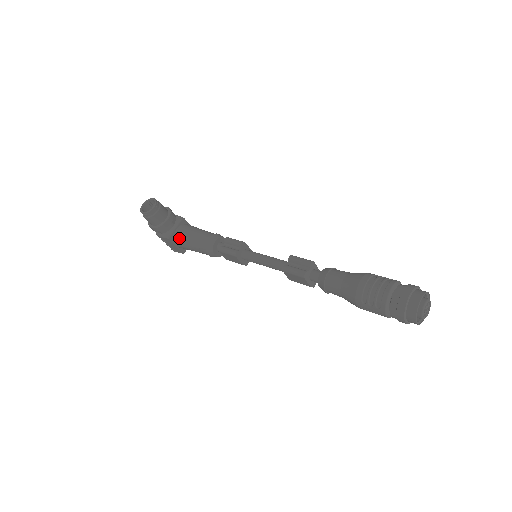
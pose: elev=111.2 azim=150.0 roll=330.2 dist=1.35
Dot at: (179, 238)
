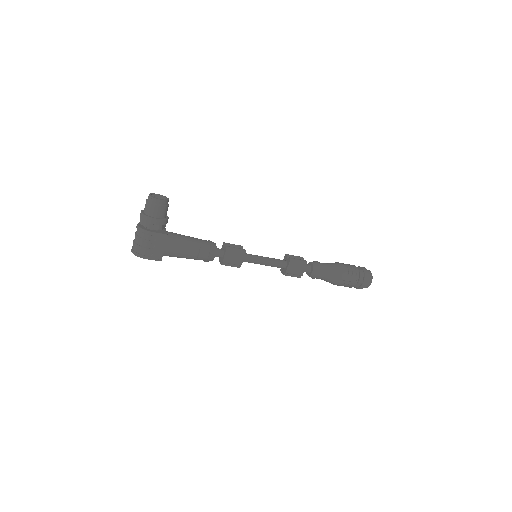
Dot at: (174, 238)
